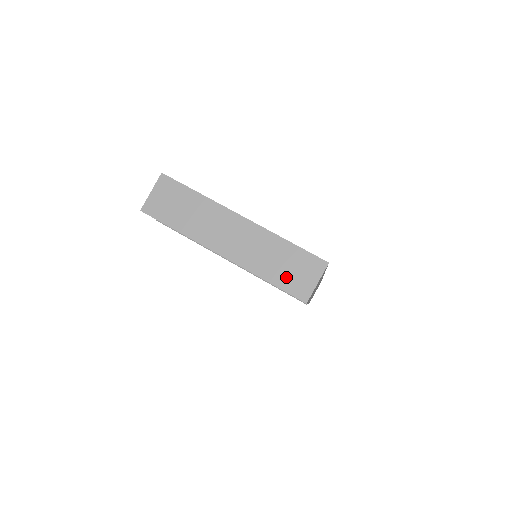
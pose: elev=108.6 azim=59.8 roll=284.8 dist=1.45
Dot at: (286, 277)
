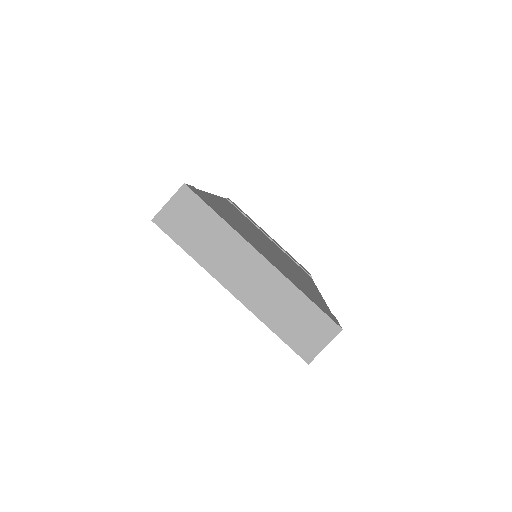
Dot at: (294, 333)
